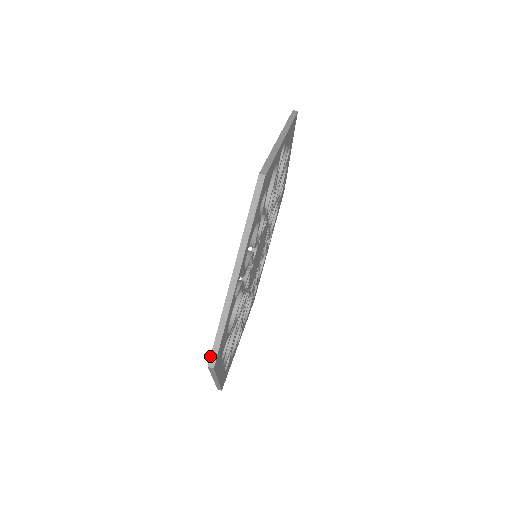
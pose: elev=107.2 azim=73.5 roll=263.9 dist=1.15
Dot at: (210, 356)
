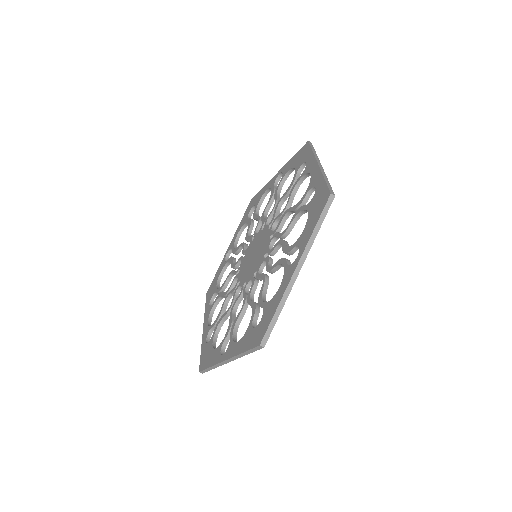
Dot at: (201, 371)
